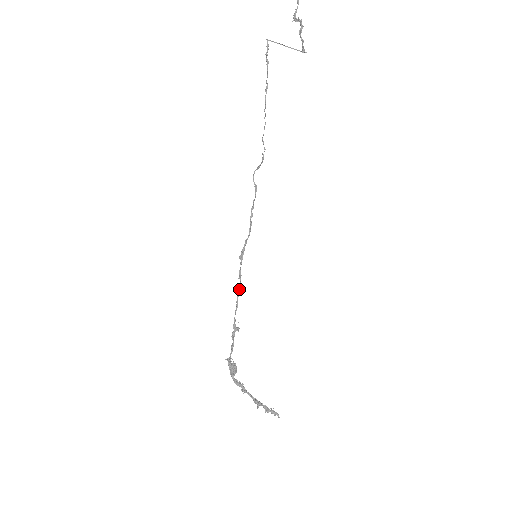
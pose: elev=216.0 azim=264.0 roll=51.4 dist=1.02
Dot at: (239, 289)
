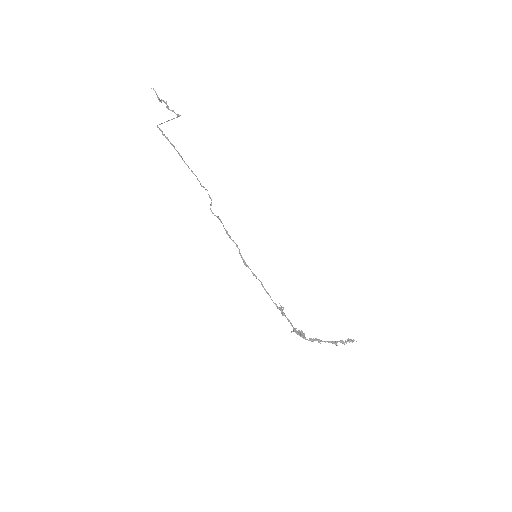
Dot at: (262, 284)
